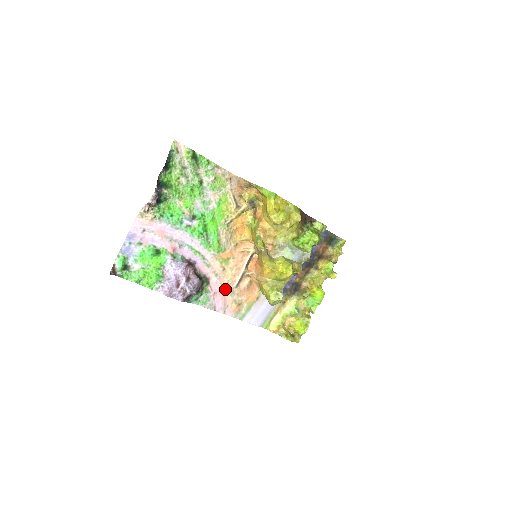
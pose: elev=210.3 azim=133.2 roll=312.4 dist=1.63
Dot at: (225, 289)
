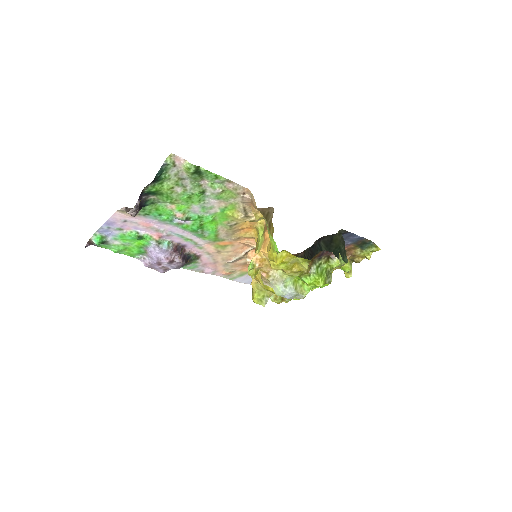
Dot at: (218, 262)
